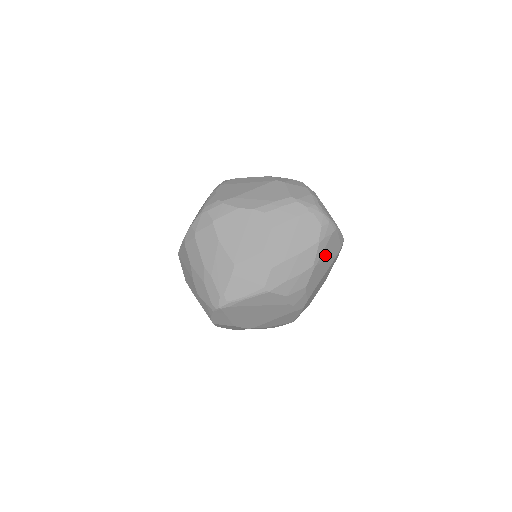
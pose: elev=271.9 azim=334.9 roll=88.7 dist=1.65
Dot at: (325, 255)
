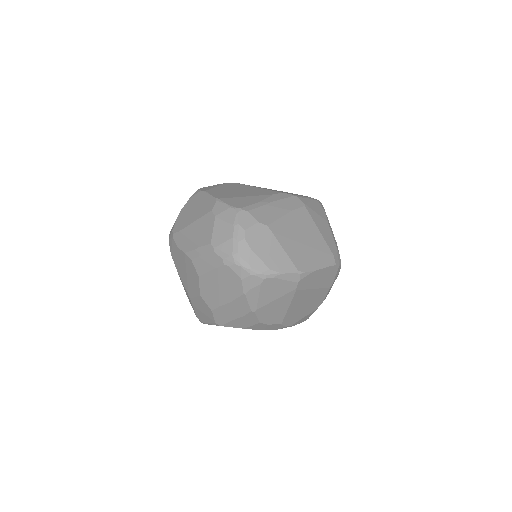
Dot at: (267, 299)
